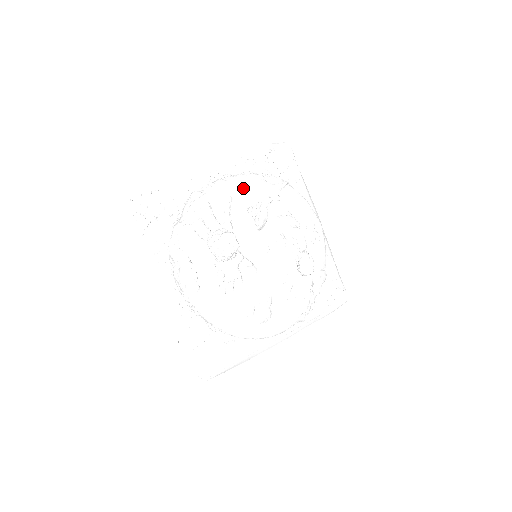
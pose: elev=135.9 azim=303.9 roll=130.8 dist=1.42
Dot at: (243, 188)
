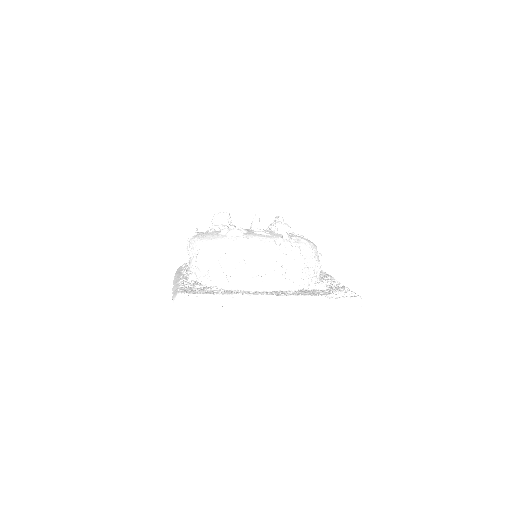
Dot at: occluded
